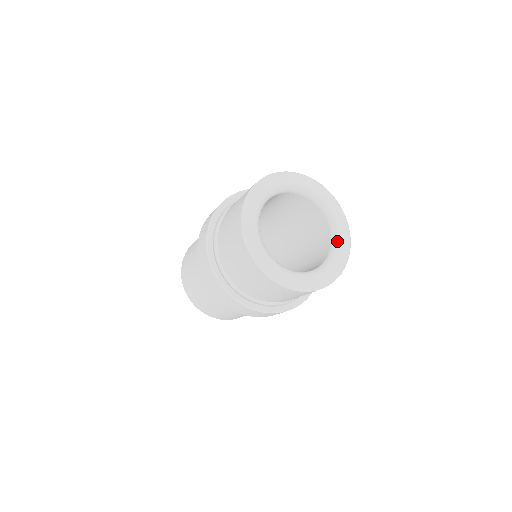
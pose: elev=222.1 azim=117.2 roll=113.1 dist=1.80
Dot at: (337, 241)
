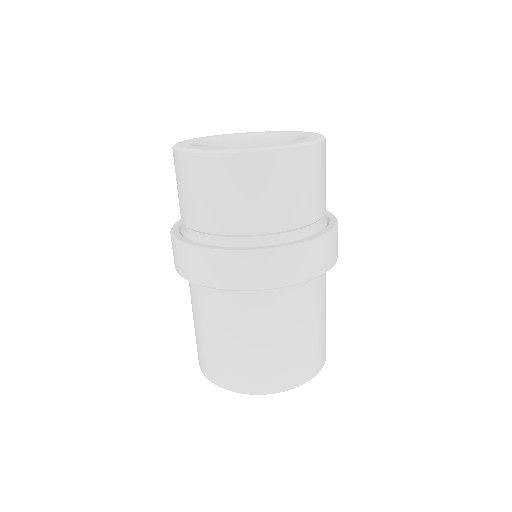
Dot at: (303, 137)
